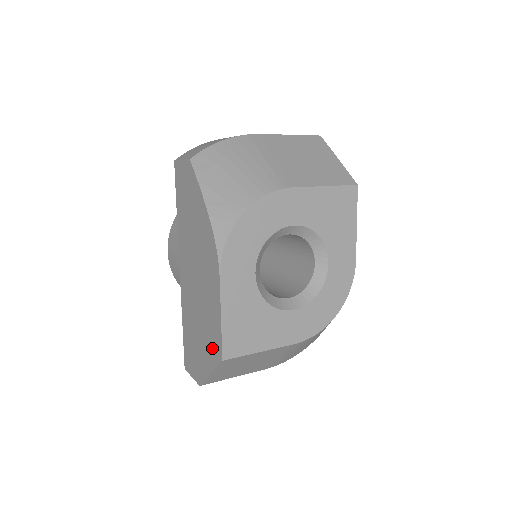
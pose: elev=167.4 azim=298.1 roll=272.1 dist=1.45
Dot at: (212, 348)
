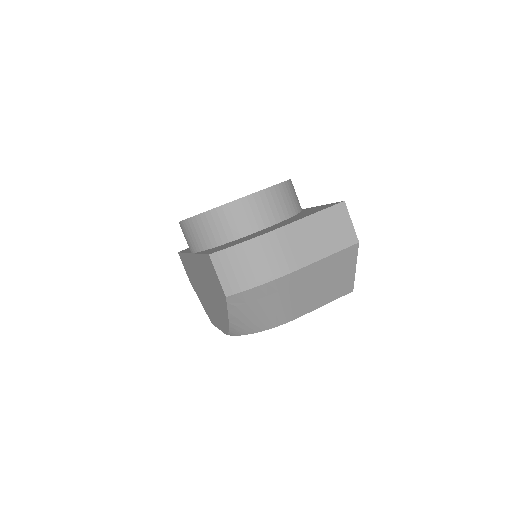
Dot at: (206, 310)
